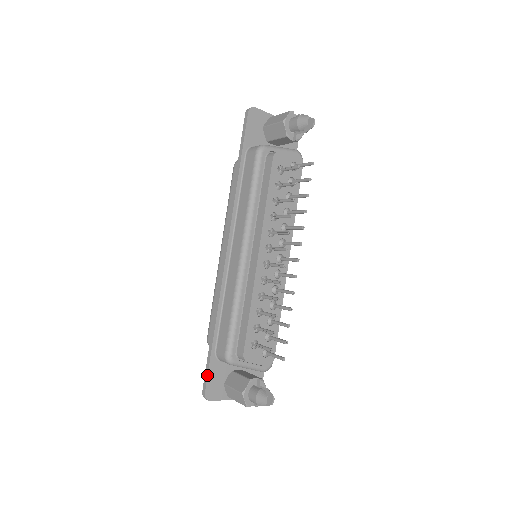
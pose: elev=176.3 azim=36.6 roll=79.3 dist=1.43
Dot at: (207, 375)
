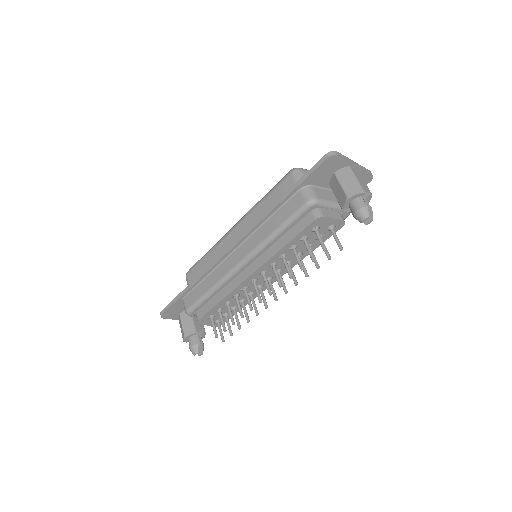
Dot at: (169, 307)
